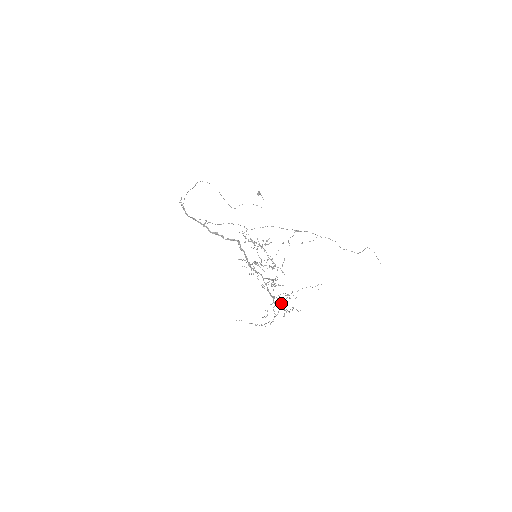
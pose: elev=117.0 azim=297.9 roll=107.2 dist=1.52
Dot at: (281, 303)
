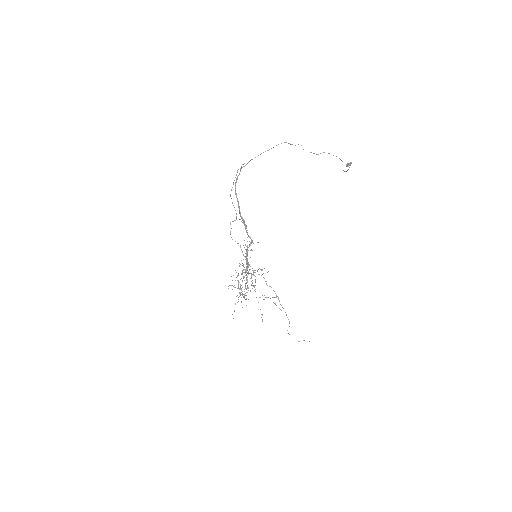
Dot at: (253, 274)
